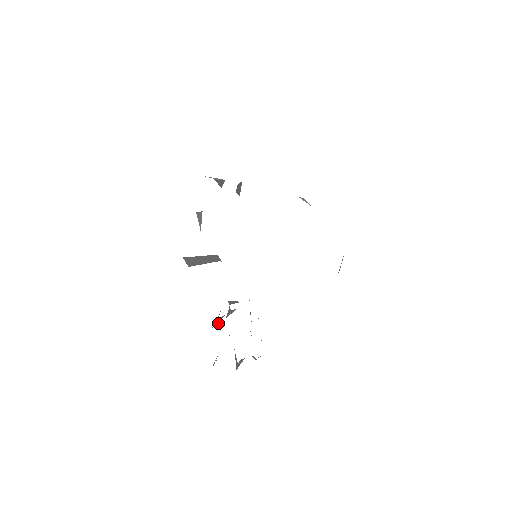
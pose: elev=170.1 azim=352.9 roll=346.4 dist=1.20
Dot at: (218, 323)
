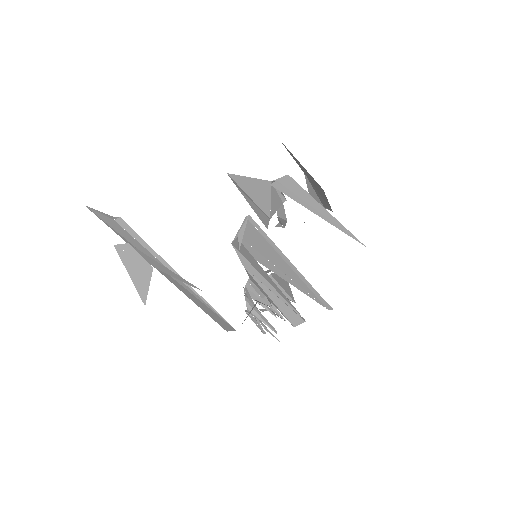
Dot at: (251, 313)
